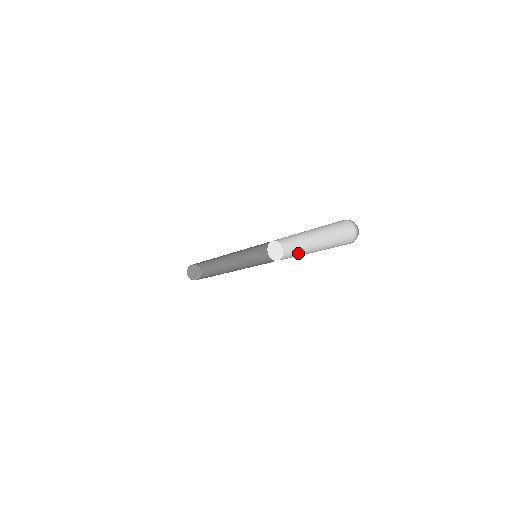
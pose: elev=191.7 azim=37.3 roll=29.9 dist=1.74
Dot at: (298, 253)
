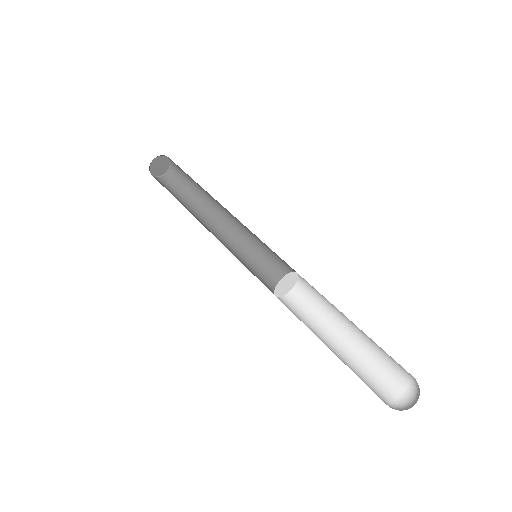
Dot at: (310, 318)
